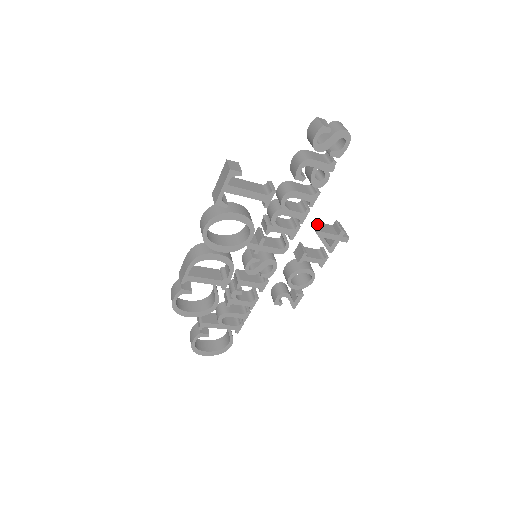
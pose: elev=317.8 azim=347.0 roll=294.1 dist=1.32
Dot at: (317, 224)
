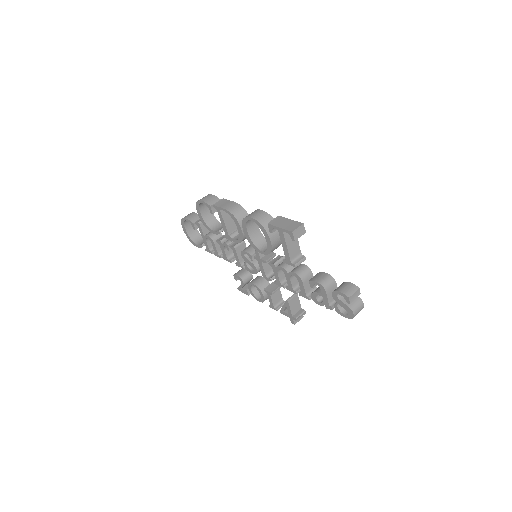
Dot at: (296, 298)
